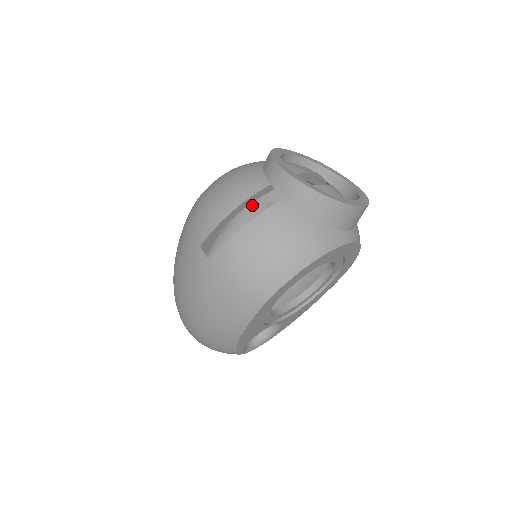
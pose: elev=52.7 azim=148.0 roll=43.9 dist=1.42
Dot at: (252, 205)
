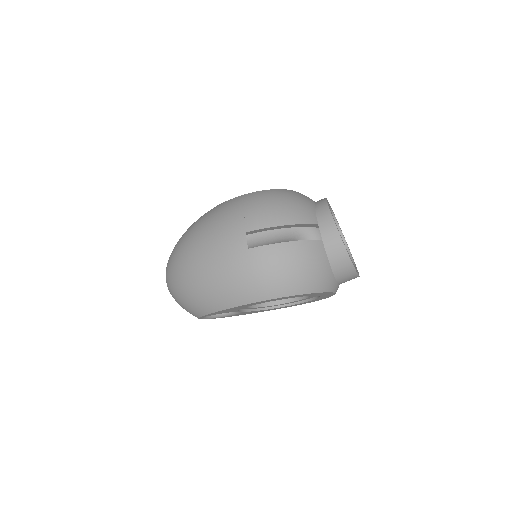
Dot at: occluded
